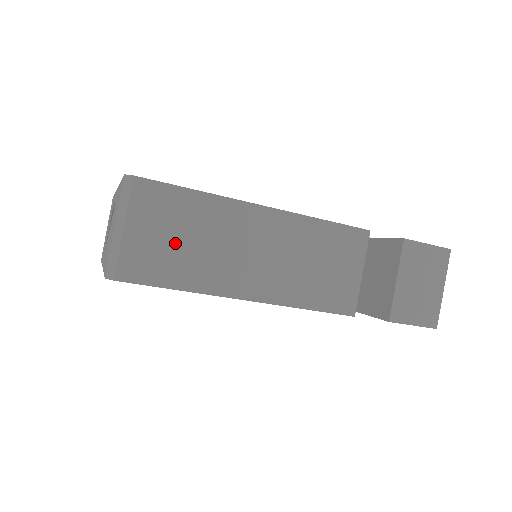
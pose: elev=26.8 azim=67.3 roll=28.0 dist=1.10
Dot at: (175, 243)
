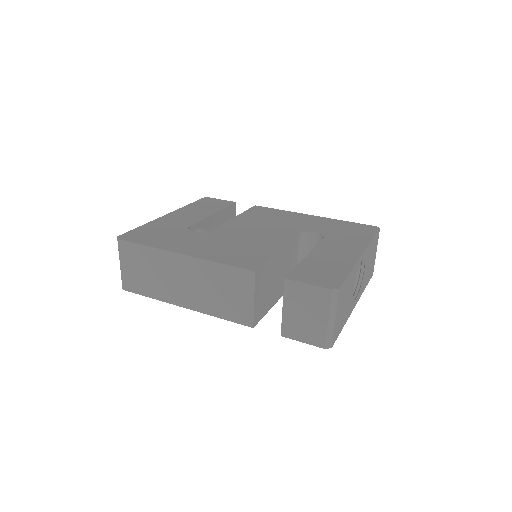
Dot at: (143, 273)
